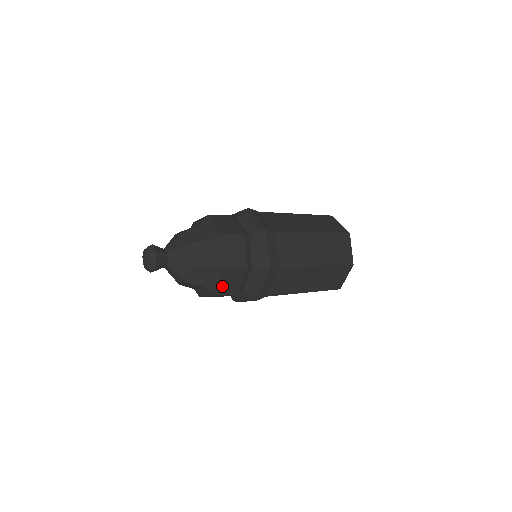
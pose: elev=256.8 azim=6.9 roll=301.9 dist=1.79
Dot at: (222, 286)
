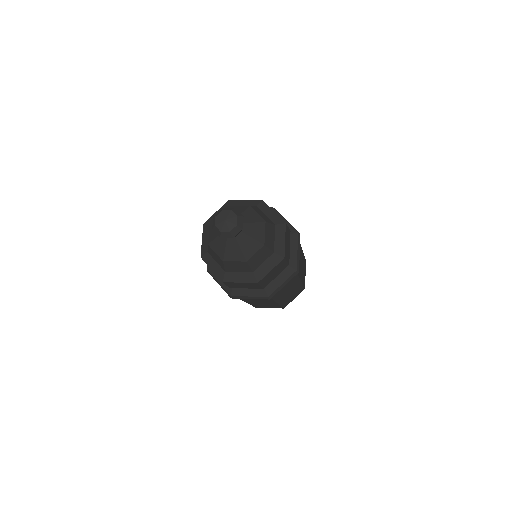
Dot at: (285, 247)
